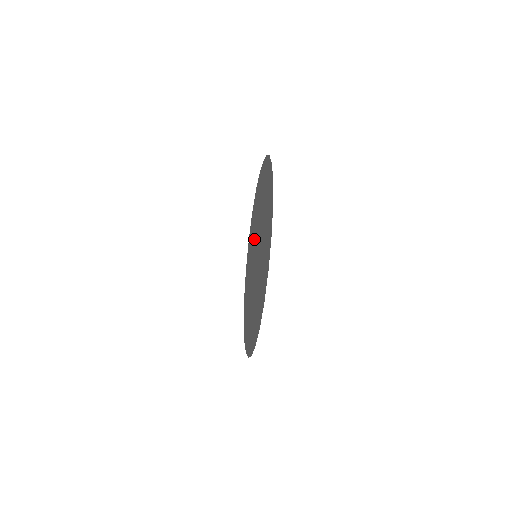
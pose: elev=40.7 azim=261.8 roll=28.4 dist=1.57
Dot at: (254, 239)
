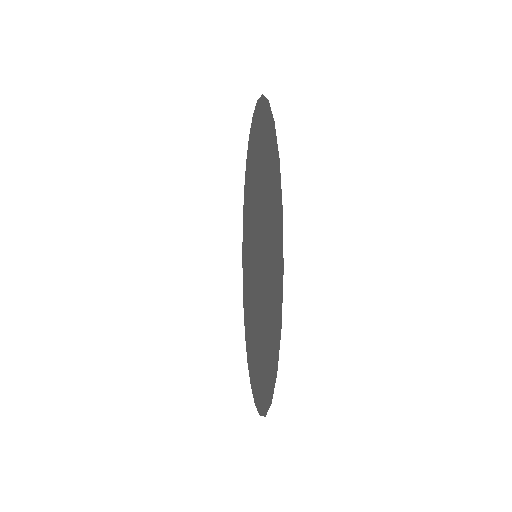
Dot at: (250, 245)
